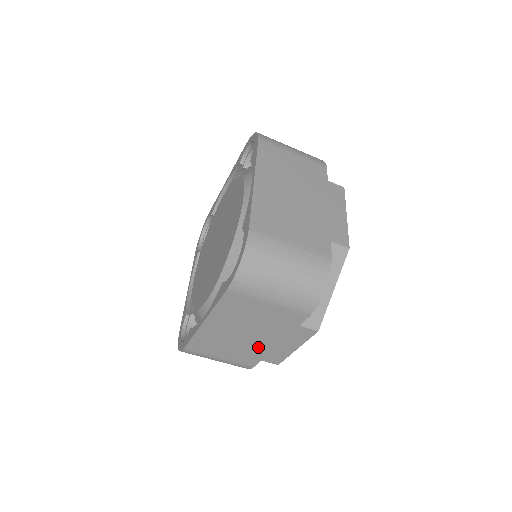
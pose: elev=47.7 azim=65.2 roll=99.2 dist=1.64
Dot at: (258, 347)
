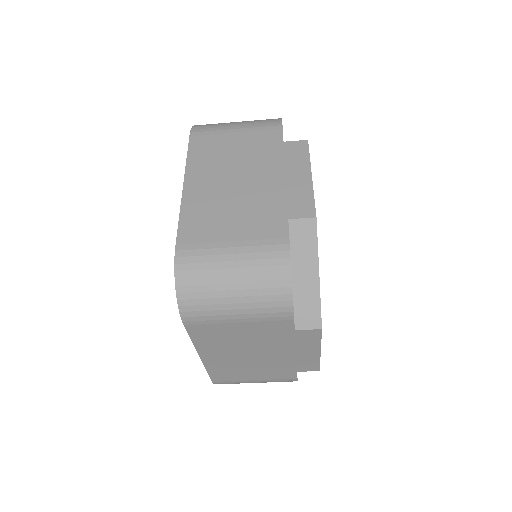
Dot at: (279, 361)
